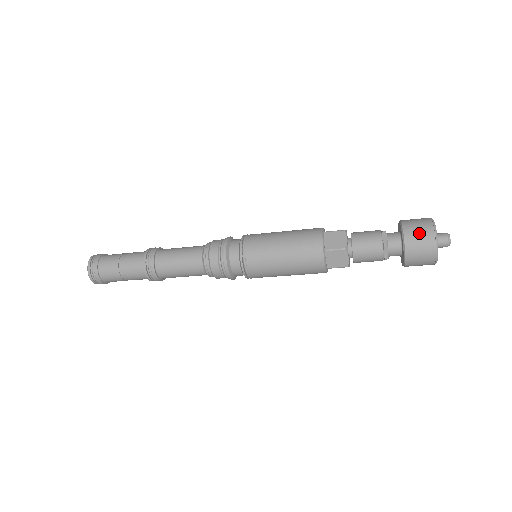
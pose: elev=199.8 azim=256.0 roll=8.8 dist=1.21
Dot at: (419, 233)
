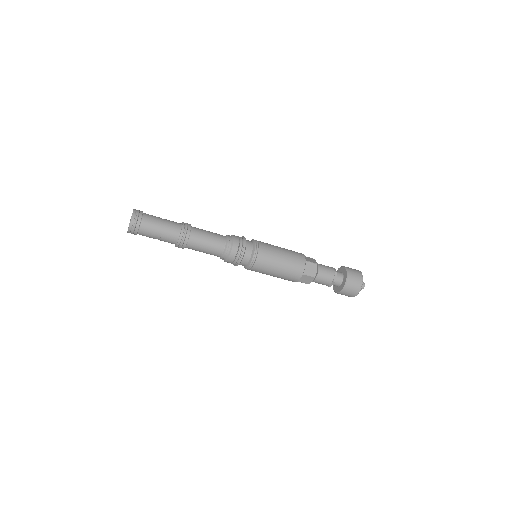
Dot at: (354, 270)
